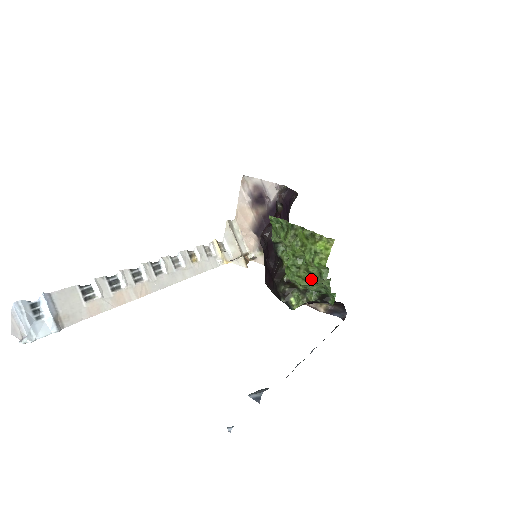
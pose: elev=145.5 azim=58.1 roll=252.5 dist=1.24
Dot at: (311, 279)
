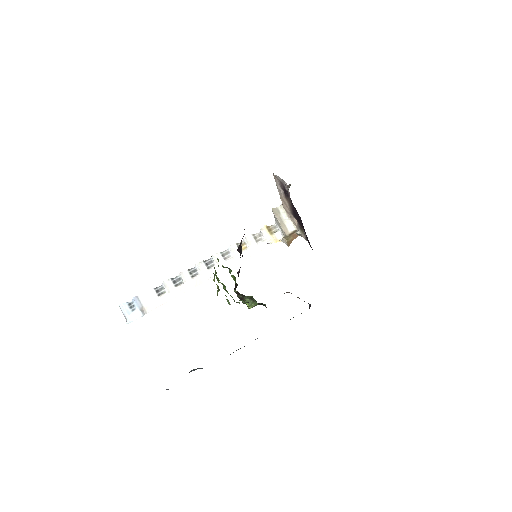
Dot at: (233, 299)
